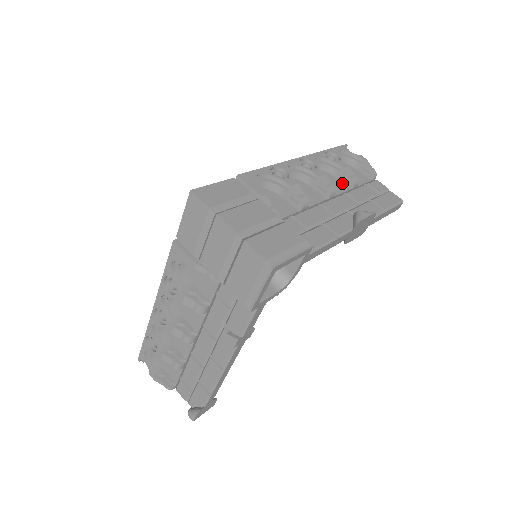
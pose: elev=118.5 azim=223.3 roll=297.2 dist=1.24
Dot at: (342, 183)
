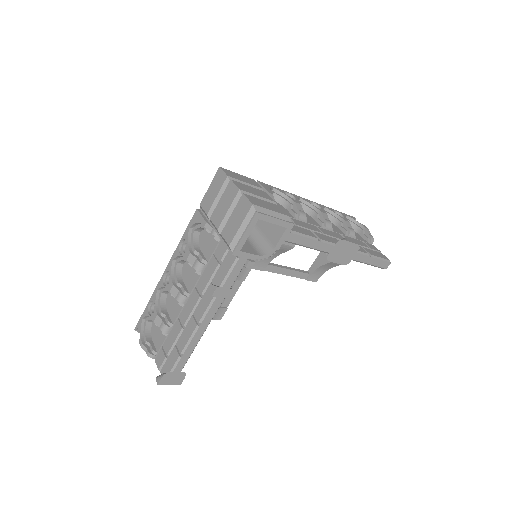
Dot at: (341, 231)
